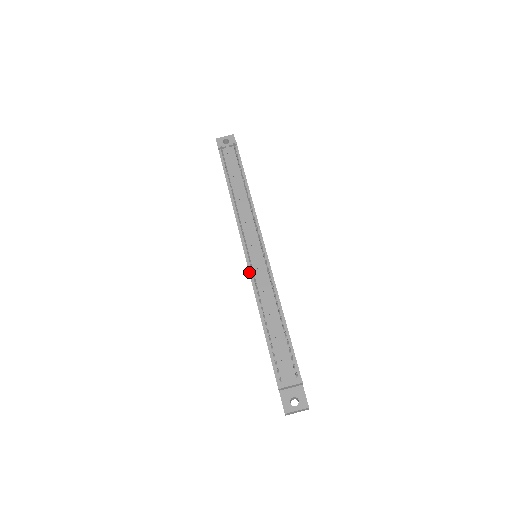
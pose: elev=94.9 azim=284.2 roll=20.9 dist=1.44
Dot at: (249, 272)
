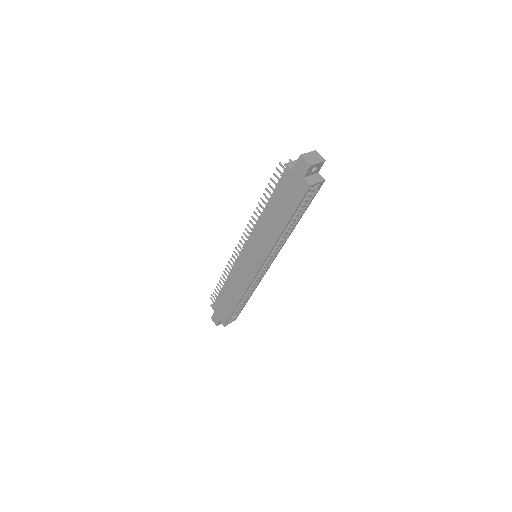
Dot at: (248, 239)
